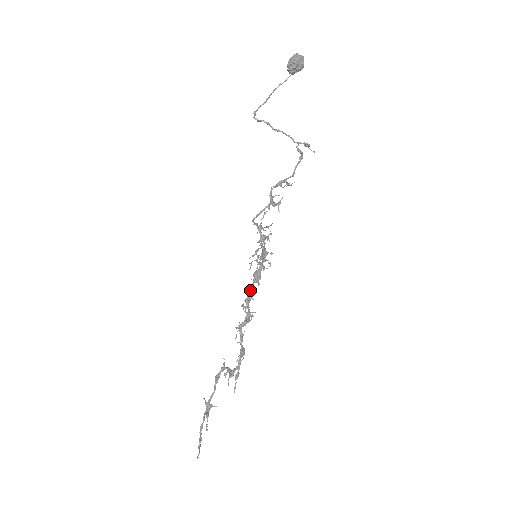
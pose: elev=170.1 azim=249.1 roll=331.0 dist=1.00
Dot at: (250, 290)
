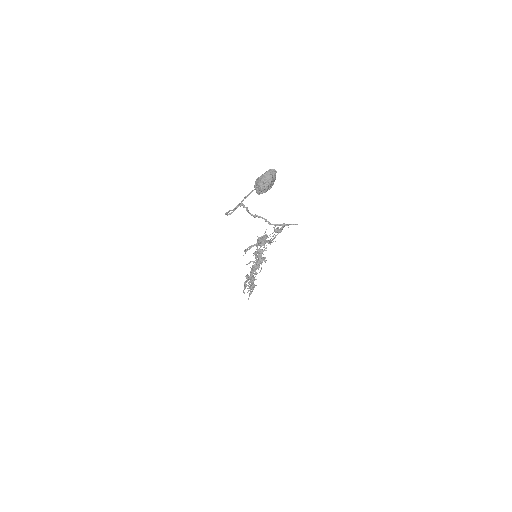
Dot at: (253, 268)
